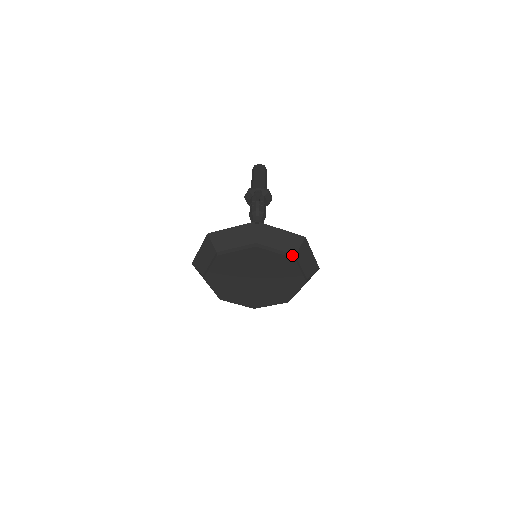
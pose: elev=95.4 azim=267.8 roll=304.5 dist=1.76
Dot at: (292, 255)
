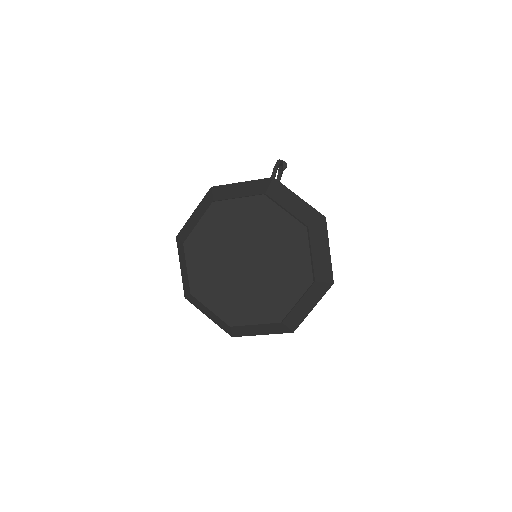
Dot at: (304, 224)
